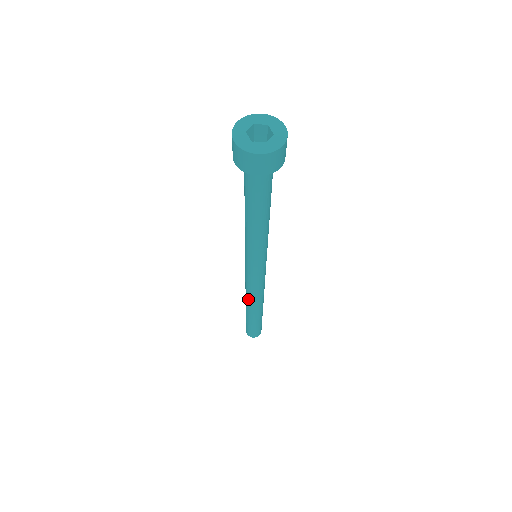
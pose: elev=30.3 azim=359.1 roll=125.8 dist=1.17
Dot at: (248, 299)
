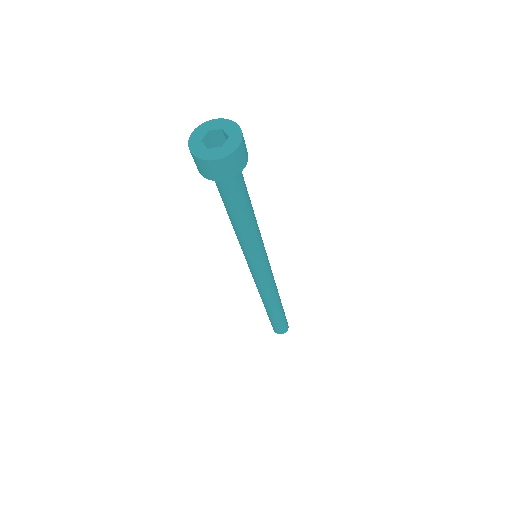
Dot at: occluded
